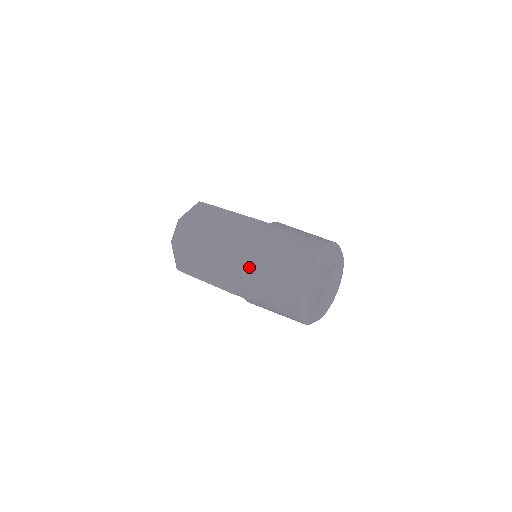
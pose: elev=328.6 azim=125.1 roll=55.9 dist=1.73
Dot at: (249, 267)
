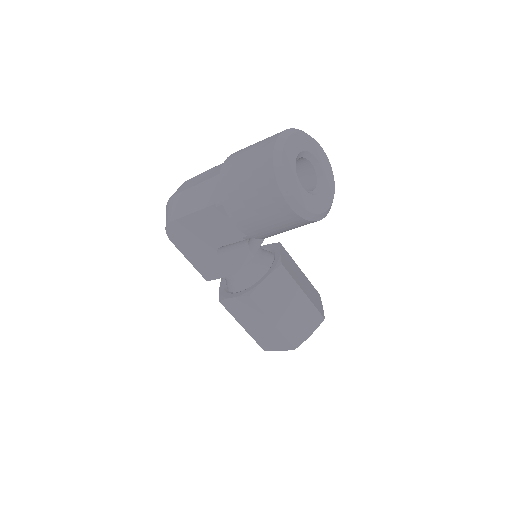
Dot at: (229, 161)
